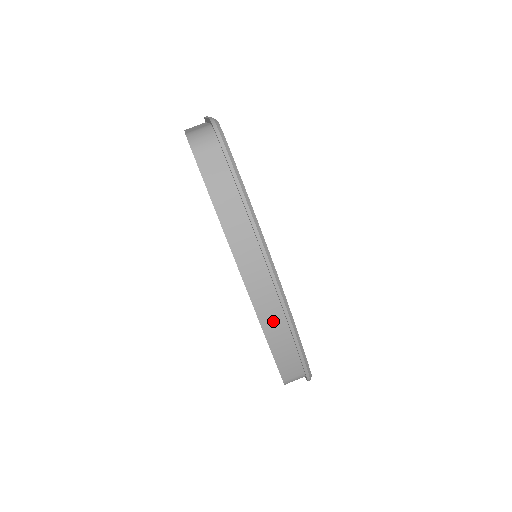
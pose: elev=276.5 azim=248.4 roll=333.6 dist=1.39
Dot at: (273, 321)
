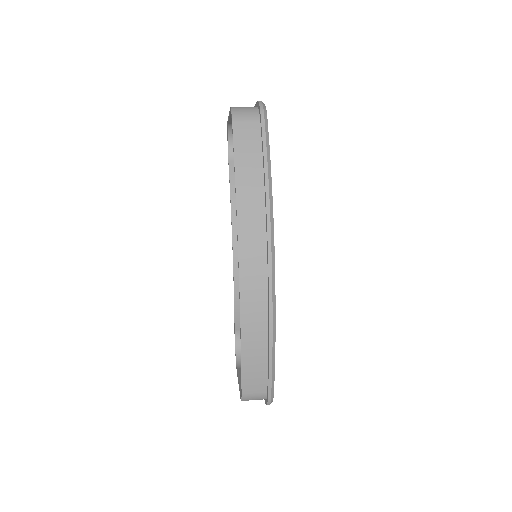
Dot at: (254, 314)
